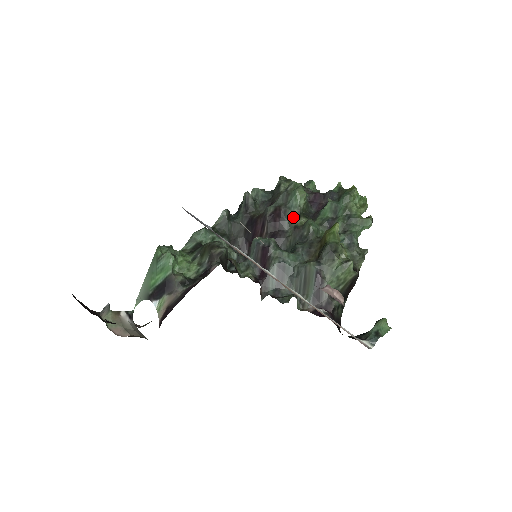
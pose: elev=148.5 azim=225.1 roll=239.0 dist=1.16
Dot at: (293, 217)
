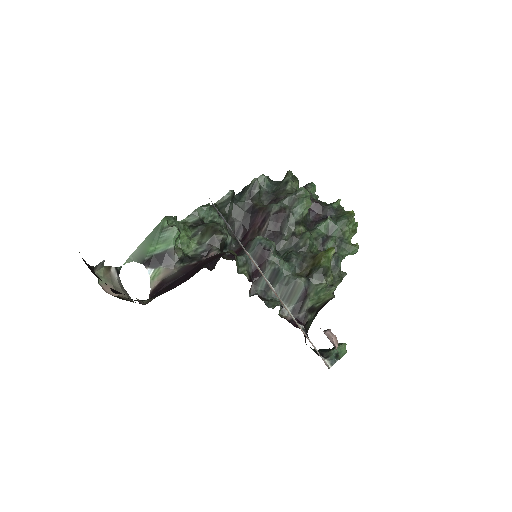
Dot at: (294, 223)
